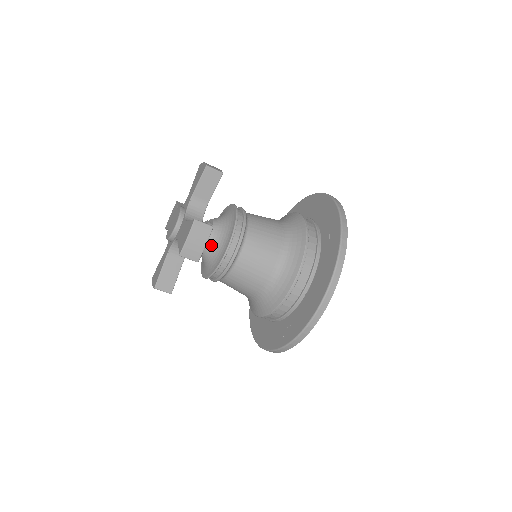
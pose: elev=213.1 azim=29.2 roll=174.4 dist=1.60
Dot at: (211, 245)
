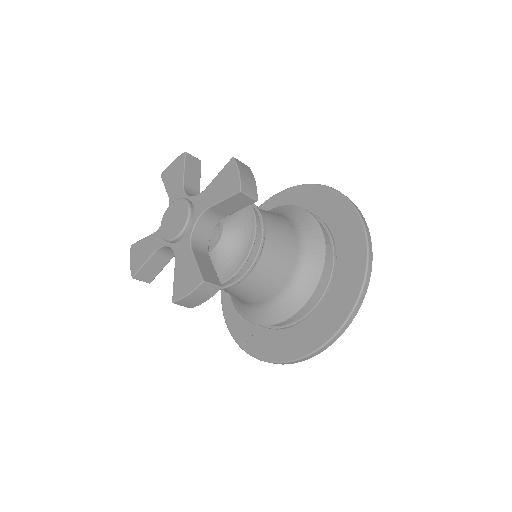
Dot at: (211, 258)
